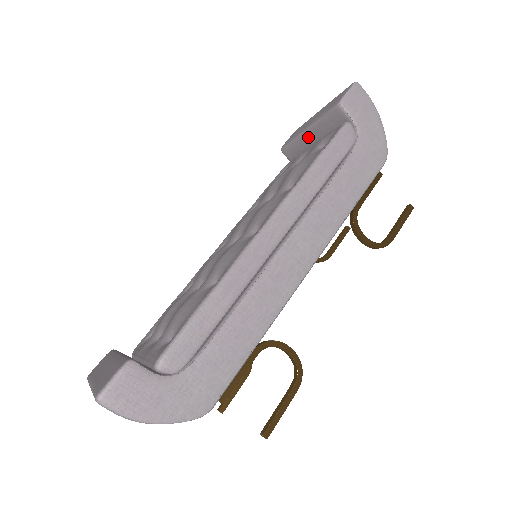
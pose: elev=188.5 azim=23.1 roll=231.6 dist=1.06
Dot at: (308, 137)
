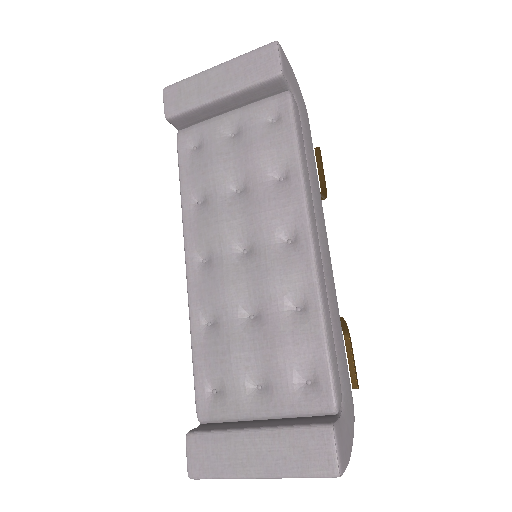
Dot at: (220, 105)
